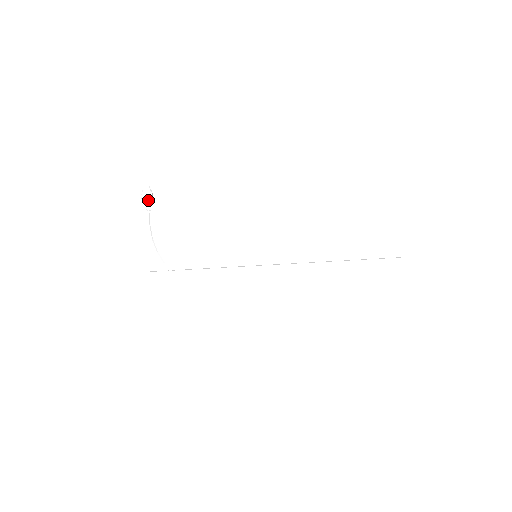
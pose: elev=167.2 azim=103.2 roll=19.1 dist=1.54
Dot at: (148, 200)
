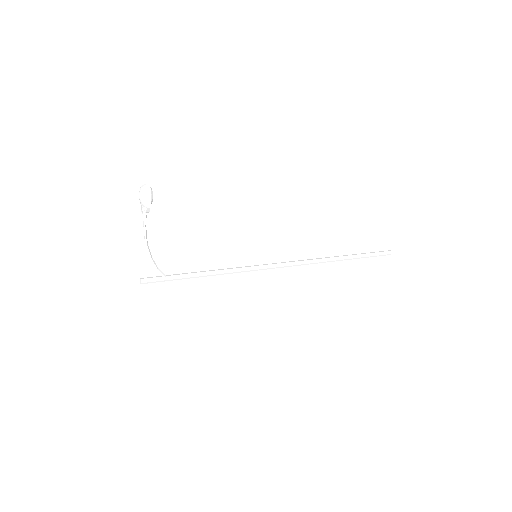
Dot at: (149, 201)
